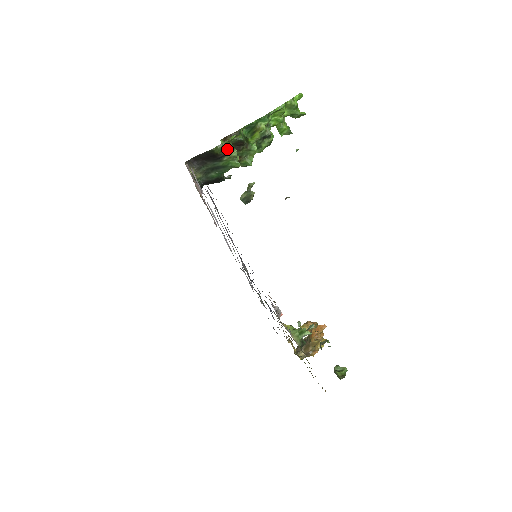
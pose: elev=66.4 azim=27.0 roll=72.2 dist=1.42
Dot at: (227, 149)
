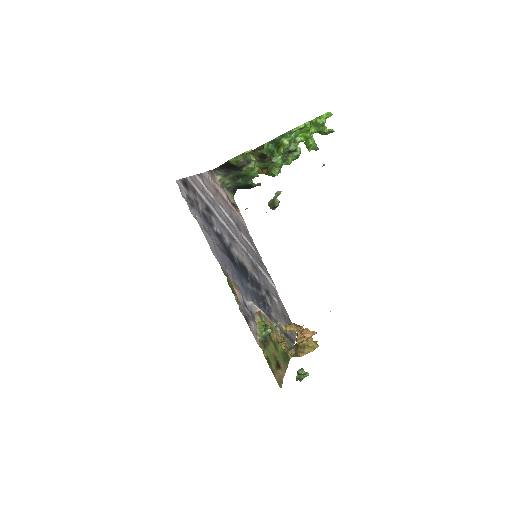
Dot at: (242, 161)
